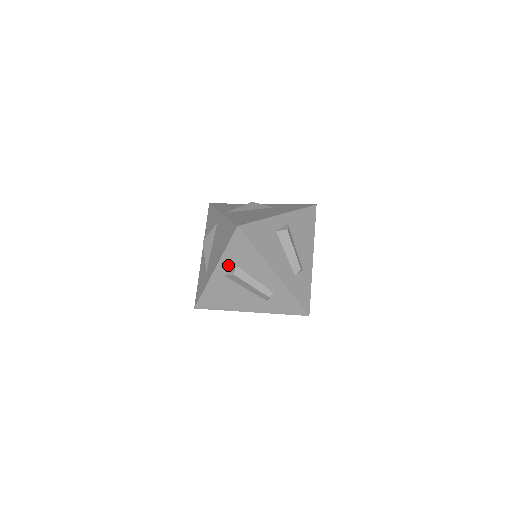
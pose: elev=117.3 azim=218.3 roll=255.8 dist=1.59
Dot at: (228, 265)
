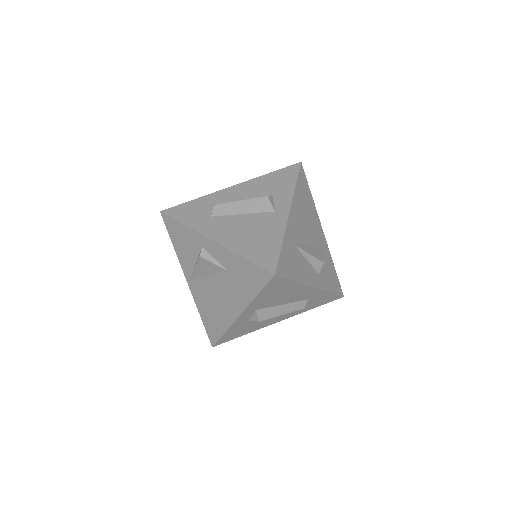
Dot at: occluded
